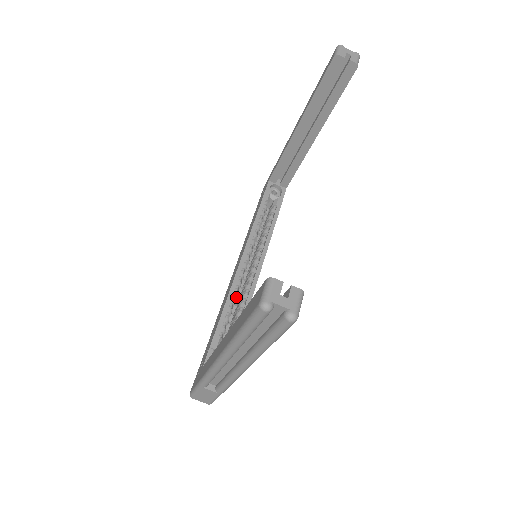
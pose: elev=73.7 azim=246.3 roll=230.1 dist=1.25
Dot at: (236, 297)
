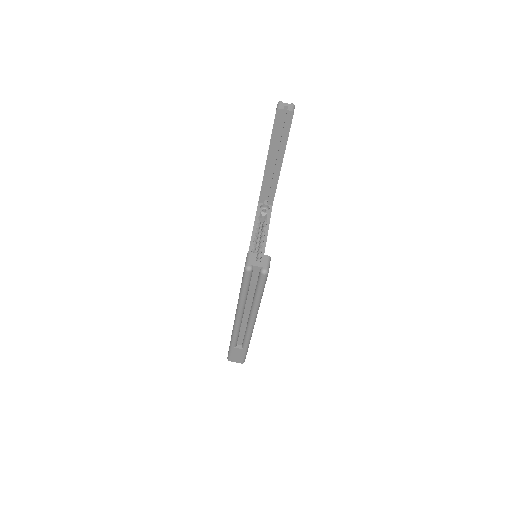
Dot at: occluded
